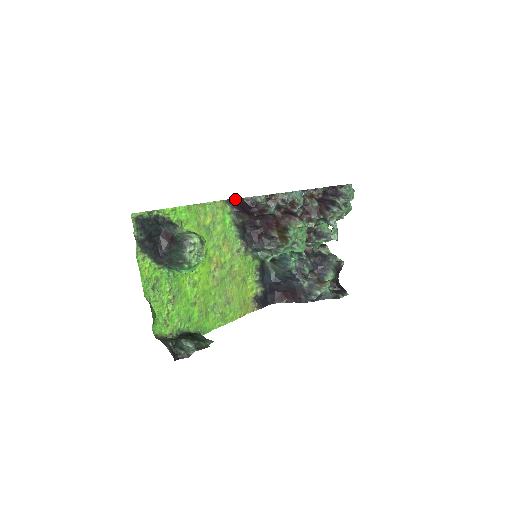
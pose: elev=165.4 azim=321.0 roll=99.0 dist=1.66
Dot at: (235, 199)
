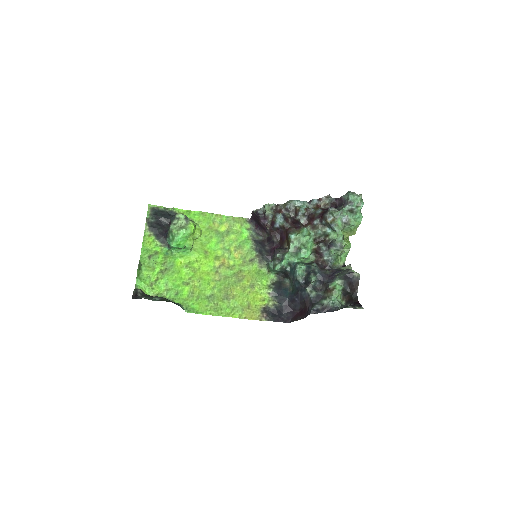
Dot at: (252, 216)
